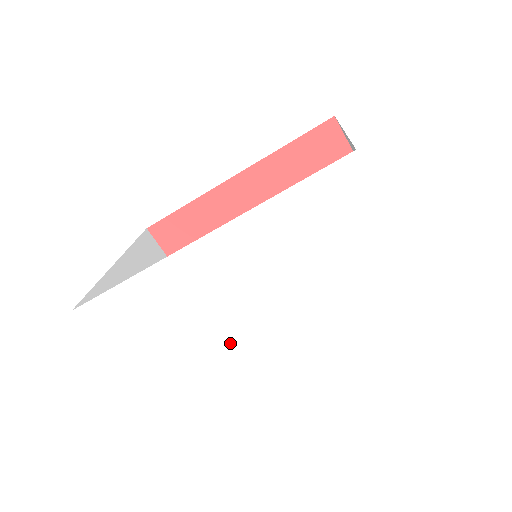
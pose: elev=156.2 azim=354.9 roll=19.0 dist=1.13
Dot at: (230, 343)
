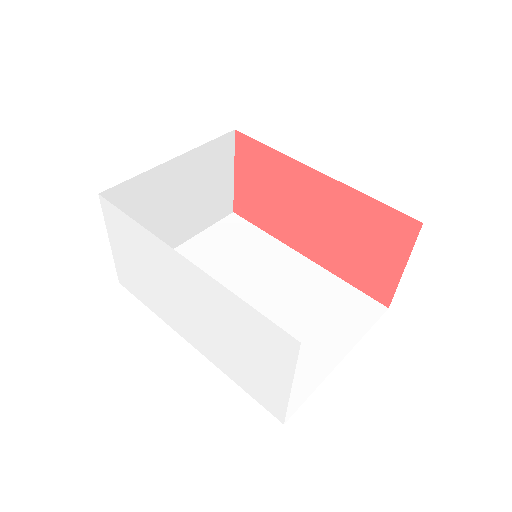
Dot at: (170, 305)
